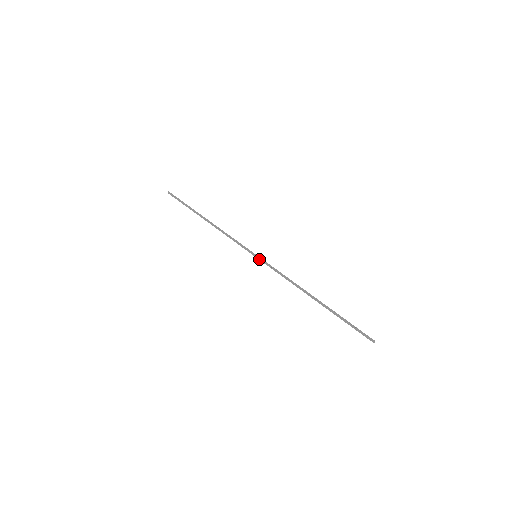
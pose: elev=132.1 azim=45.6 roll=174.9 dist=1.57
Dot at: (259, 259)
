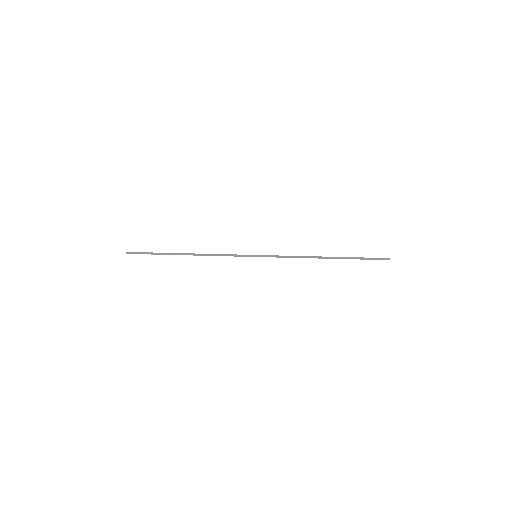
Dot at: occluded
